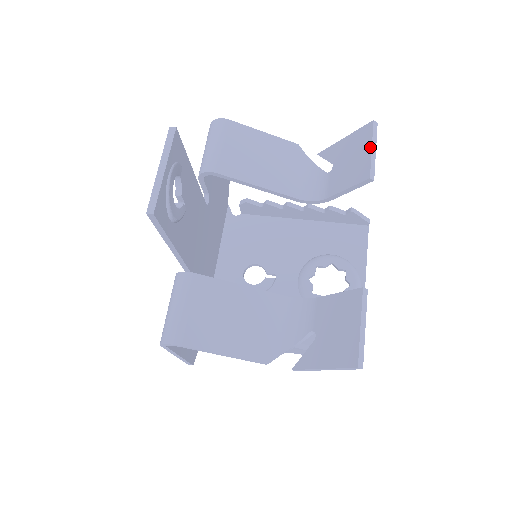
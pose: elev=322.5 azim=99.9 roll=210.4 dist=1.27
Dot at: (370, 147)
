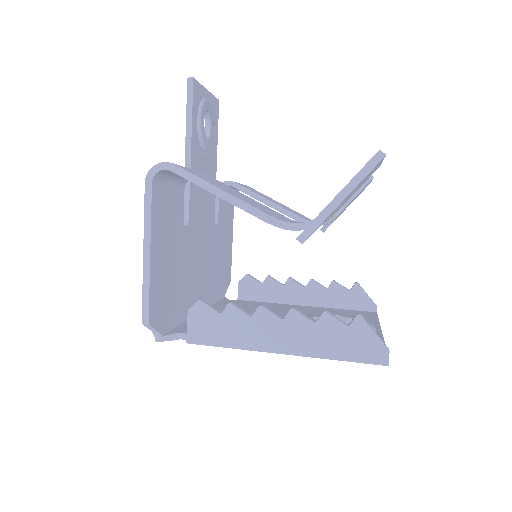
Dot at: occluded
